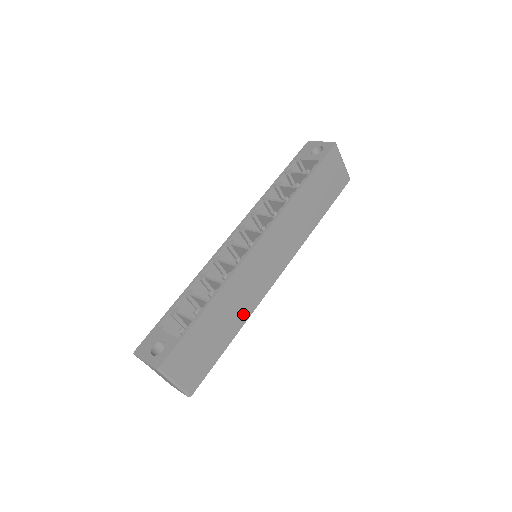
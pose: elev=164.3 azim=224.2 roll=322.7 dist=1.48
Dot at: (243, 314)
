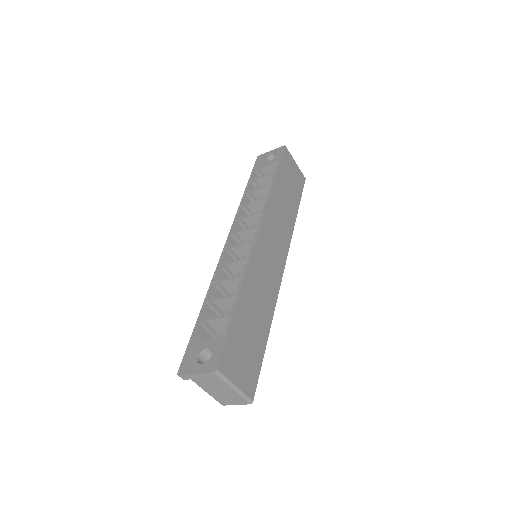
Dot at: (269, 307)
